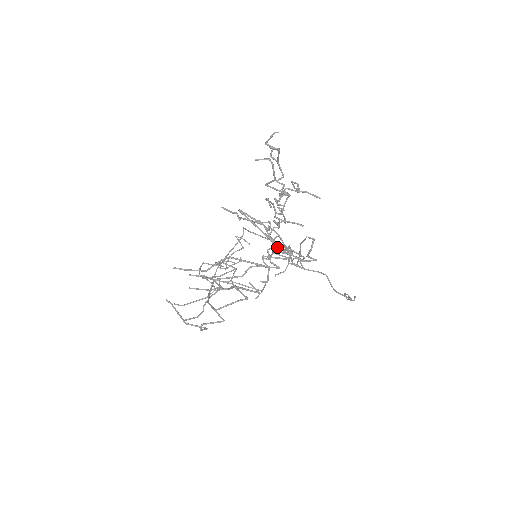
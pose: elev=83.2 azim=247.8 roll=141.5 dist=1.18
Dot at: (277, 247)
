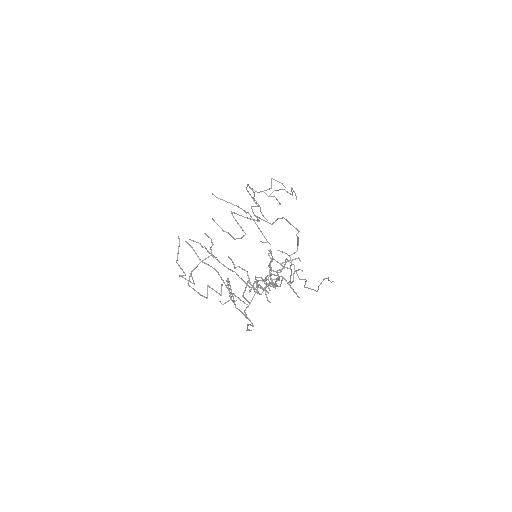
Dot at: (244, 298)
